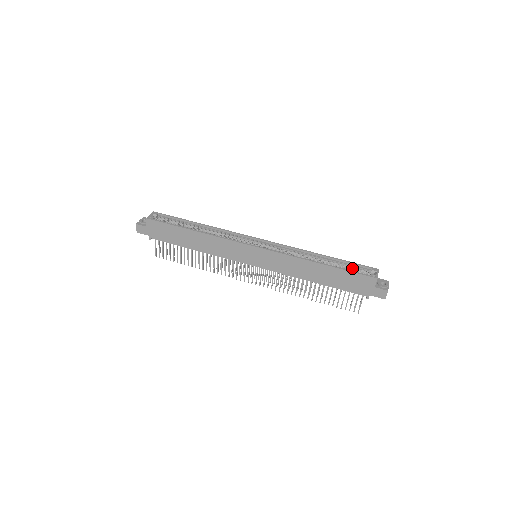
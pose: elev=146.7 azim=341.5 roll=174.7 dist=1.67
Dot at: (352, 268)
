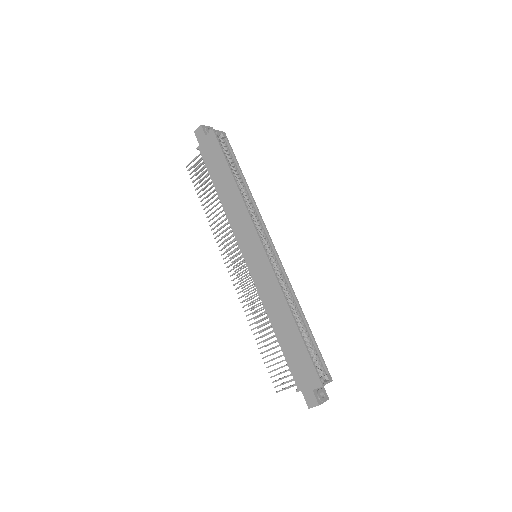
Dot at: (314, 354)
